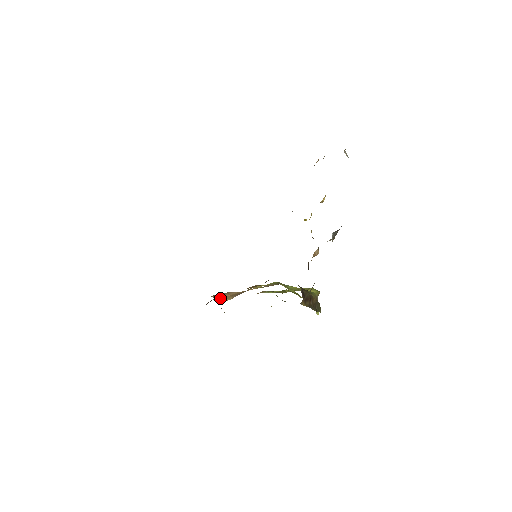
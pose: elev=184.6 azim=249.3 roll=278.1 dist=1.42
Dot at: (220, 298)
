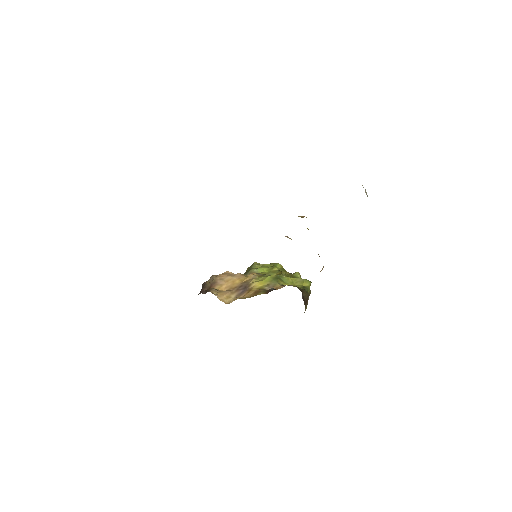
Dot at: (223, 298)
